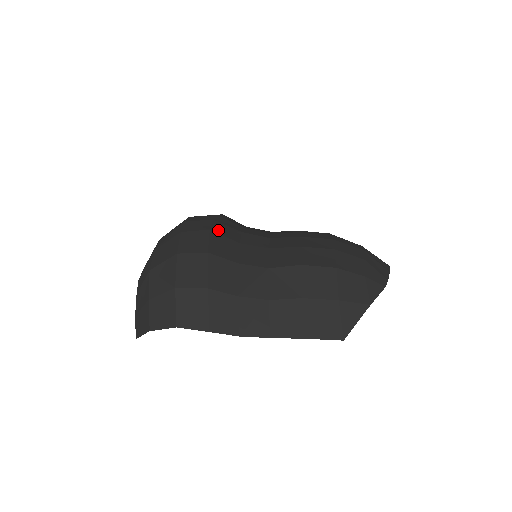
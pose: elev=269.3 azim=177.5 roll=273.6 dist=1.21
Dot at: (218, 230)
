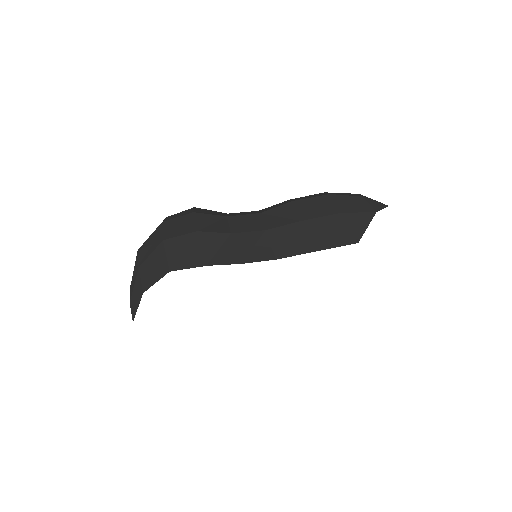
Dot at: occluded
